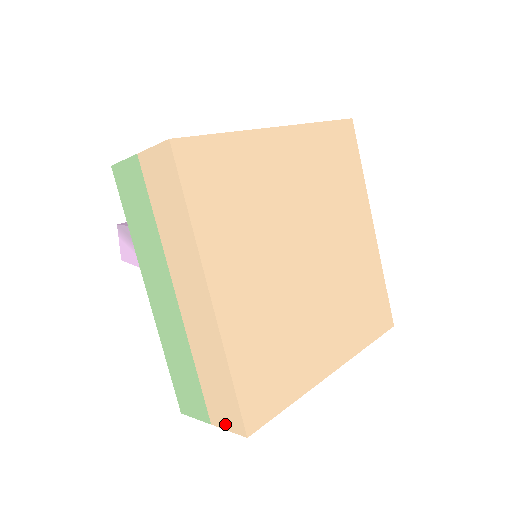
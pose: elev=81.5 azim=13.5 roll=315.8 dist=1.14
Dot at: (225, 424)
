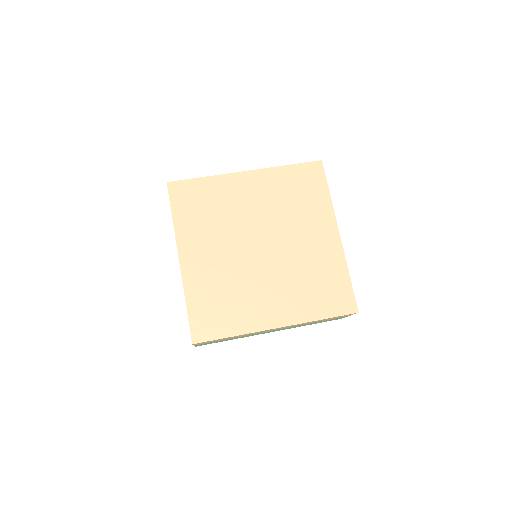
Dot at: occluded
